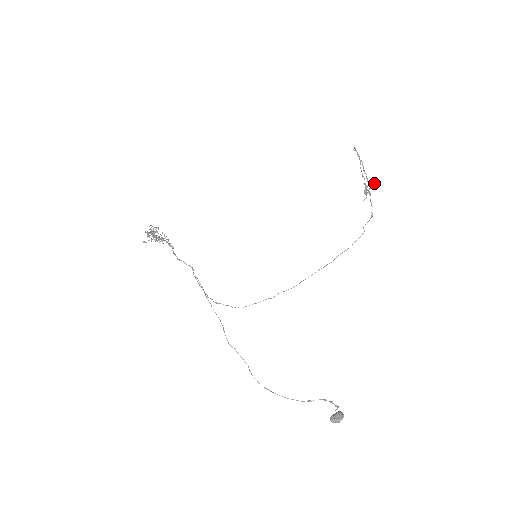
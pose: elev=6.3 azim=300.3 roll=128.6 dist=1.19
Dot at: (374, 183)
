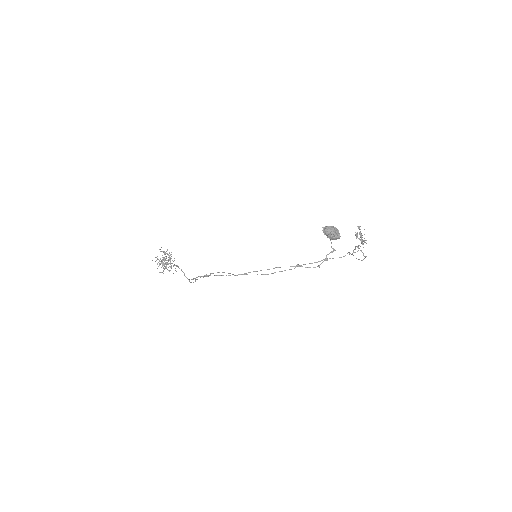
Dot at: (364, 238)
